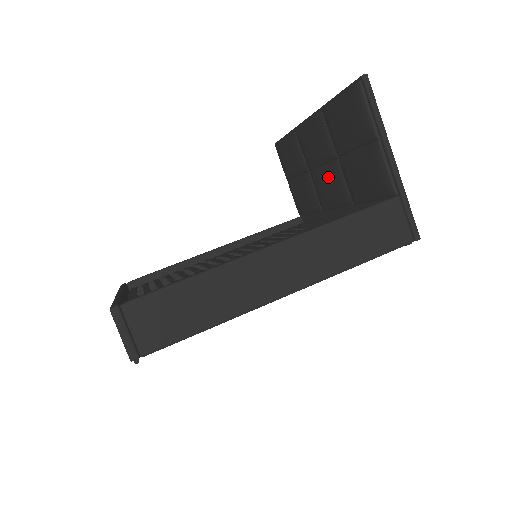
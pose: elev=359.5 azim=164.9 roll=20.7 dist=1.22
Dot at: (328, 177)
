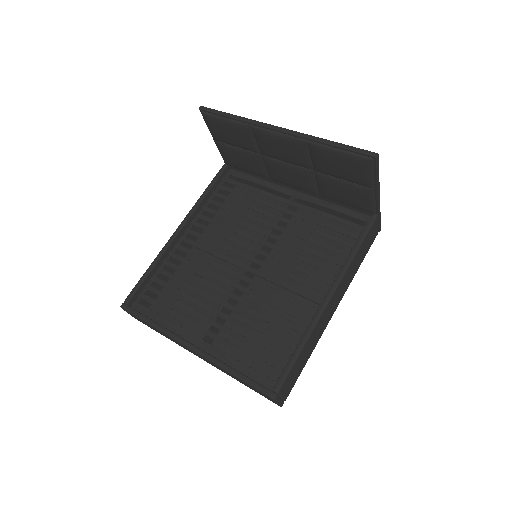
Dot at: (294, 174)
